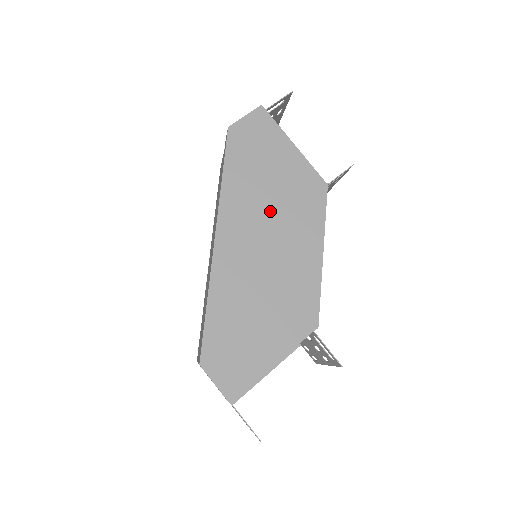
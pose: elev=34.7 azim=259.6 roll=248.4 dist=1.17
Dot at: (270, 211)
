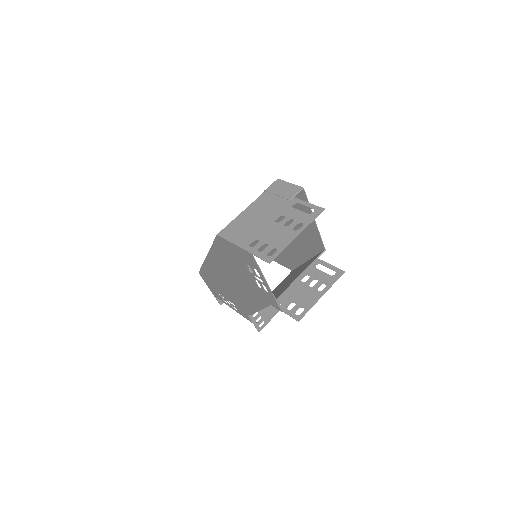
Dot at: occluded
